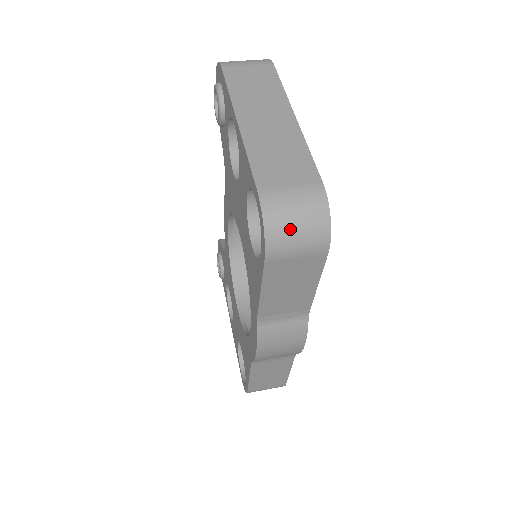
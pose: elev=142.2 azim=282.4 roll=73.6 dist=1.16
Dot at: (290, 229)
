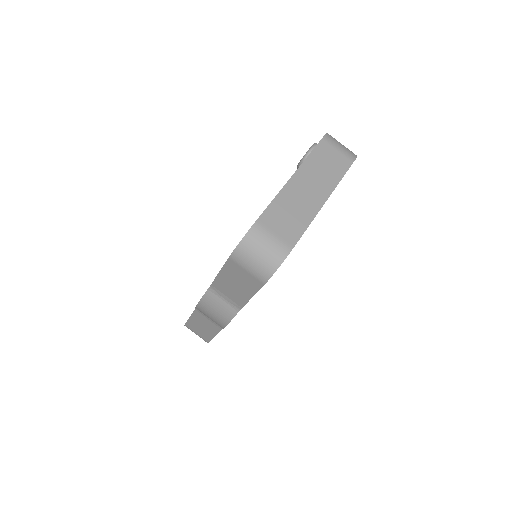
Dot at: (253, 254)
